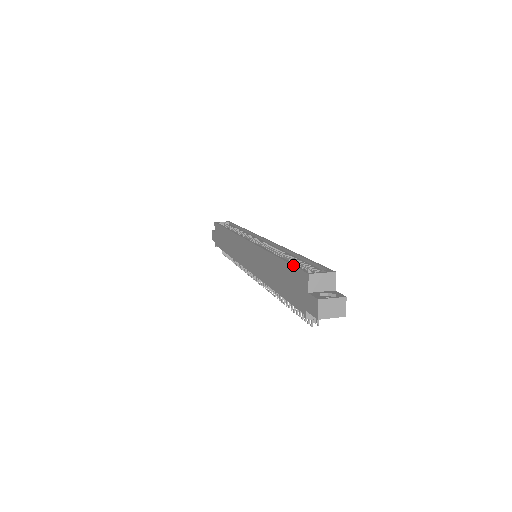
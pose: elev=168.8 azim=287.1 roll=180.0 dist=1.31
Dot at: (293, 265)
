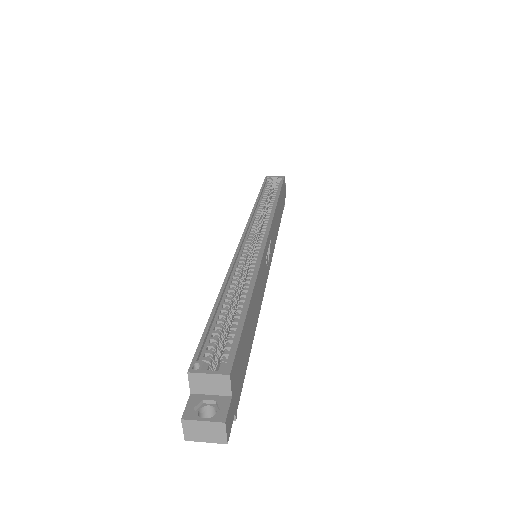
Dot at: occluded
